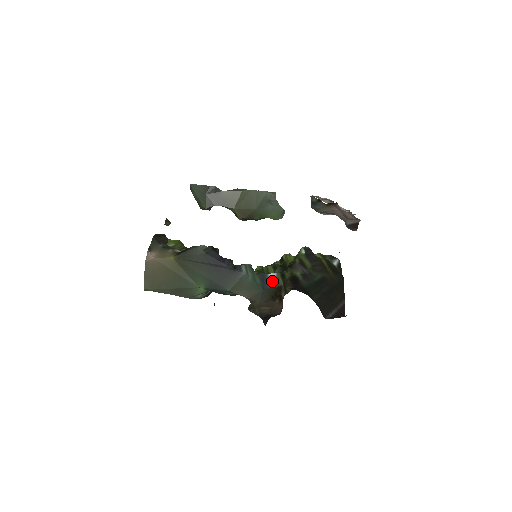
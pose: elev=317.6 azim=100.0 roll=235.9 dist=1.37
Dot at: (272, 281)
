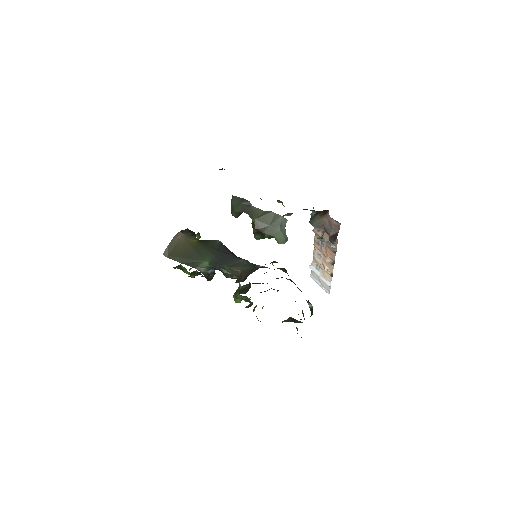
Dot at: occluded
